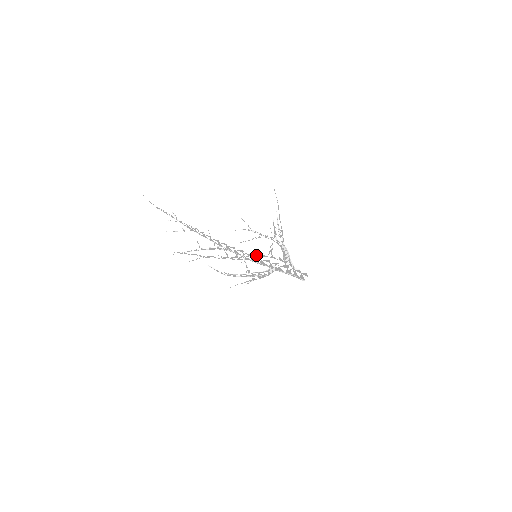
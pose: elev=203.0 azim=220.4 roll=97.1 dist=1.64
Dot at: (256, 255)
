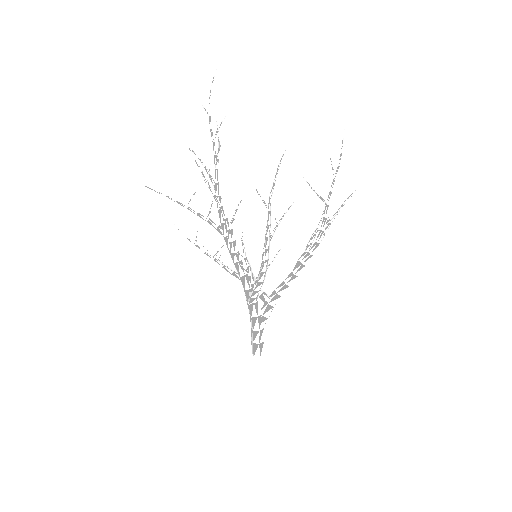
Dot at: (236, 272)
